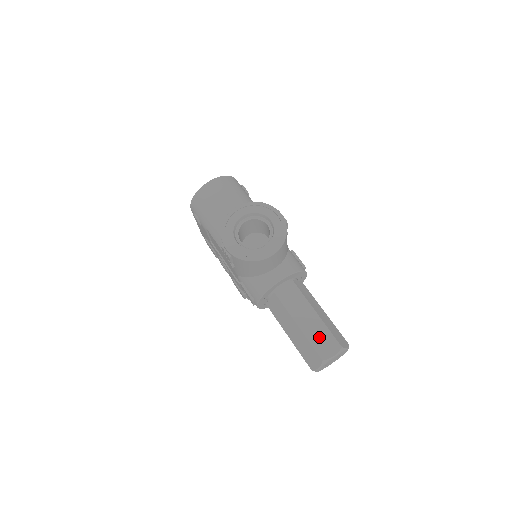
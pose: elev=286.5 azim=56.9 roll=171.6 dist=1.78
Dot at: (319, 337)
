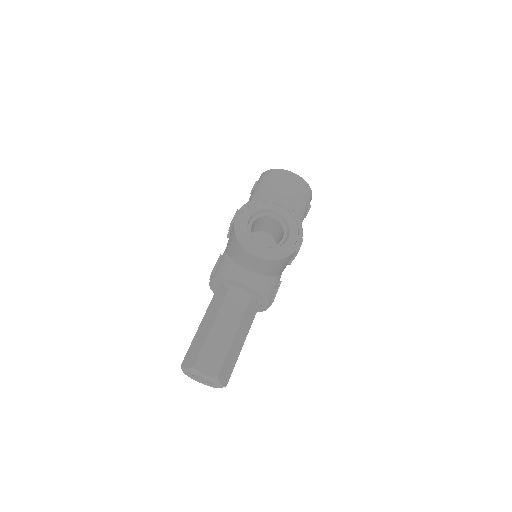
Dot at: (214, 351)
